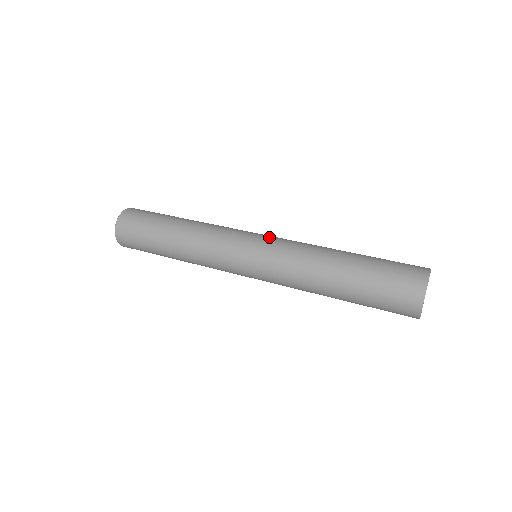
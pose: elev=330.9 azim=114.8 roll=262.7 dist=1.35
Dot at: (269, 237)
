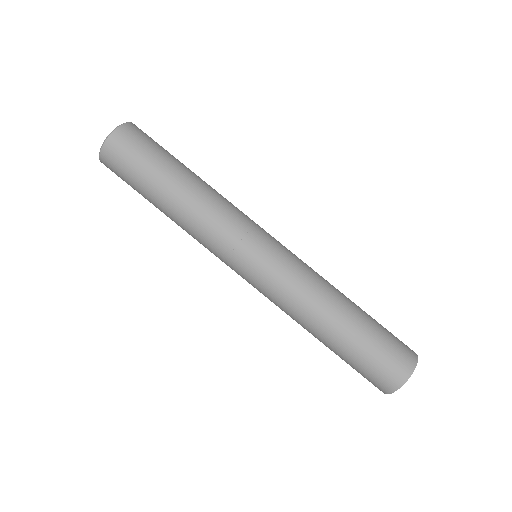
Dot at: (266, 267)
